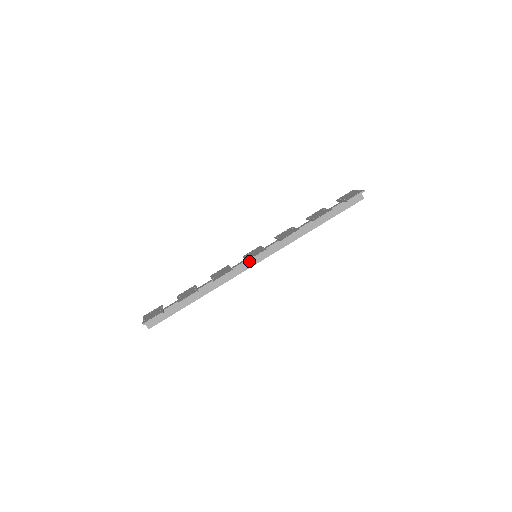
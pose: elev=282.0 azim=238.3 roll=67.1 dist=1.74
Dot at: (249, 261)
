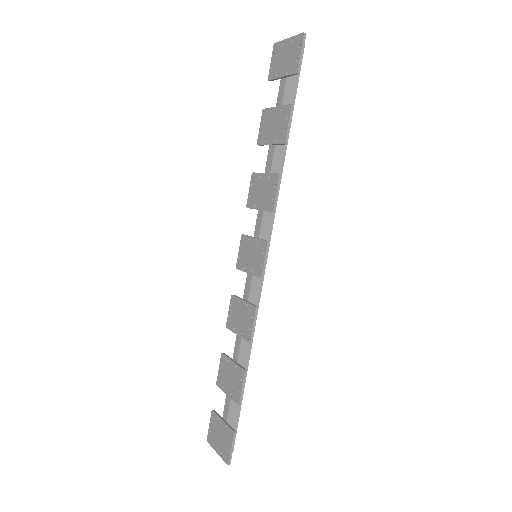
Dot at: occluded
